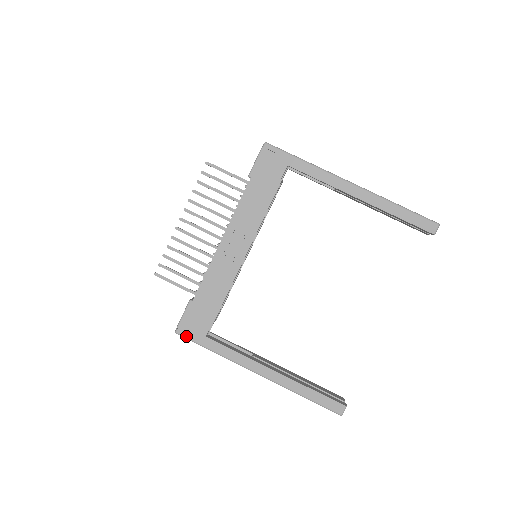
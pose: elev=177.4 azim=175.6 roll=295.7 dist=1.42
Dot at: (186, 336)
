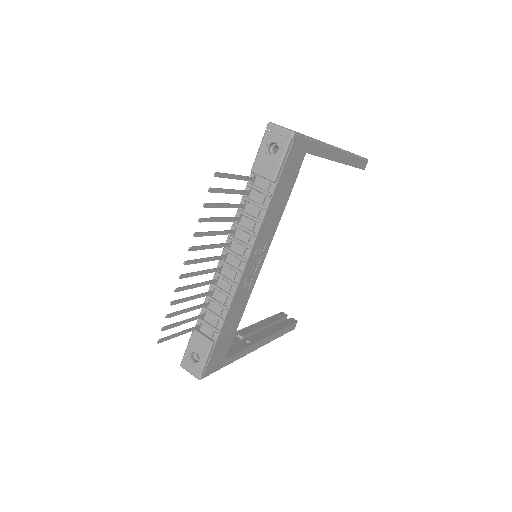
Dot at: (209, 374)
